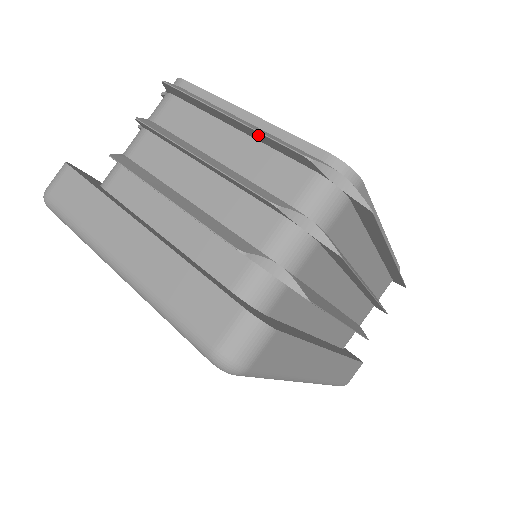
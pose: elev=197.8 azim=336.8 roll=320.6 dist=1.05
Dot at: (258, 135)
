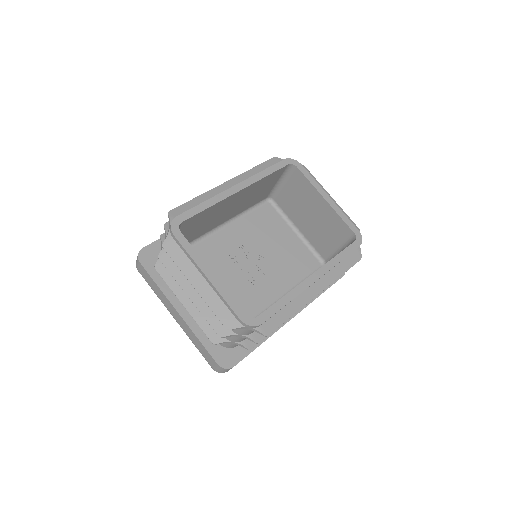
Dot at: (210, 301)
